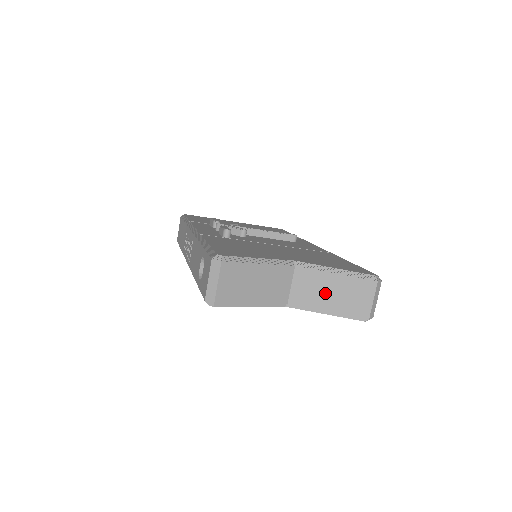
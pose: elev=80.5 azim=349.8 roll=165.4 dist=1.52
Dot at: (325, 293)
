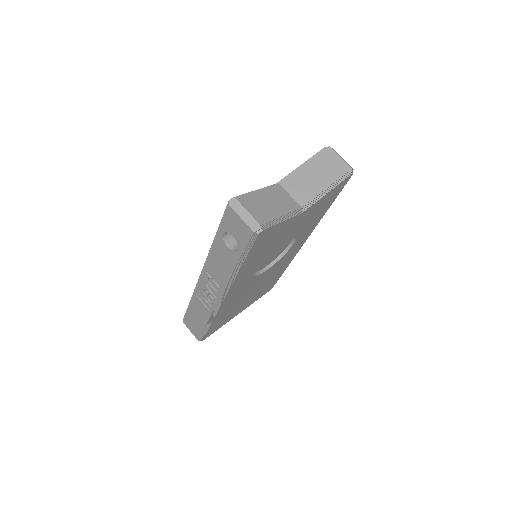
Dot at: (313, 180)
